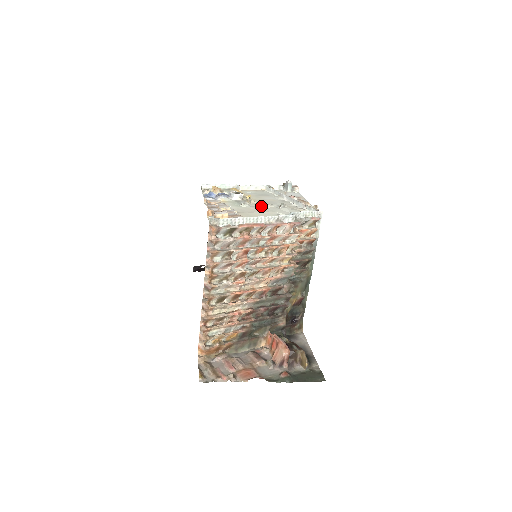
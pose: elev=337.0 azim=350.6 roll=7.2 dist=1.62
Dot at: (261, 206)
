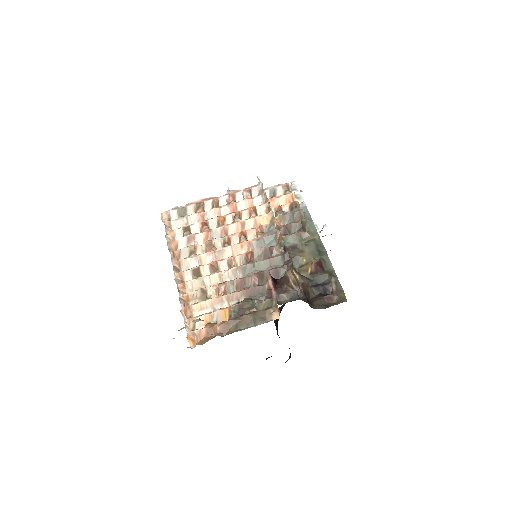
Dot at: occluded
